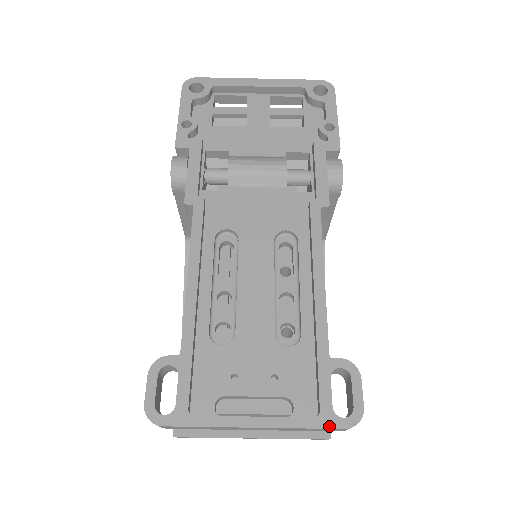
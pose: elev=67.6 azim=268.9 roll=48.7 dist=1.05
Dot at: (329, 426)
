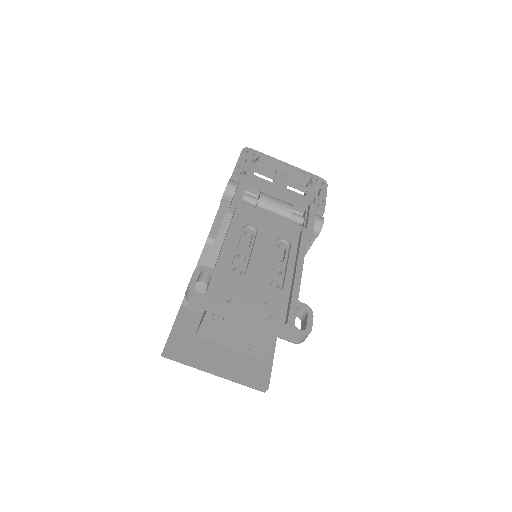
Dot at: (291, 330)
